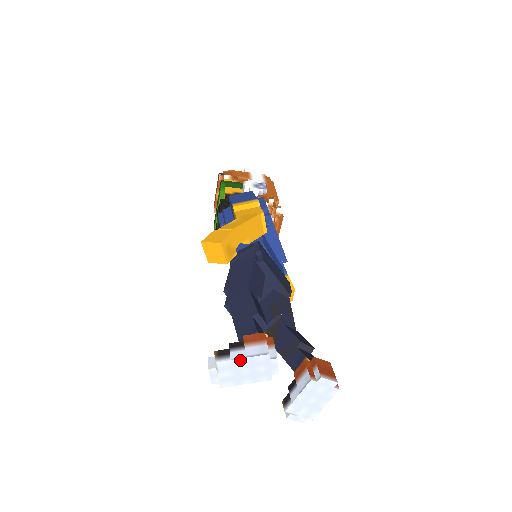
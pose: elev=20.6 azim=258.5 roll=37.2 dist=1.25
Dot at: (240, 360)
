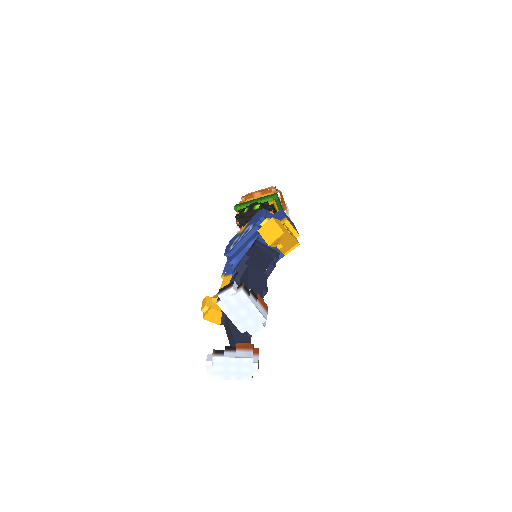
Dot at: (252, 304)
